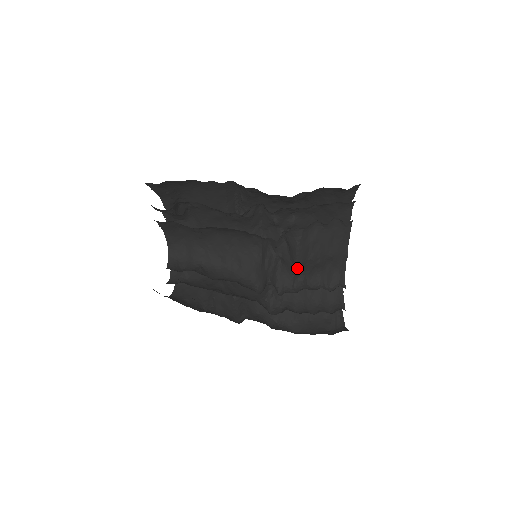
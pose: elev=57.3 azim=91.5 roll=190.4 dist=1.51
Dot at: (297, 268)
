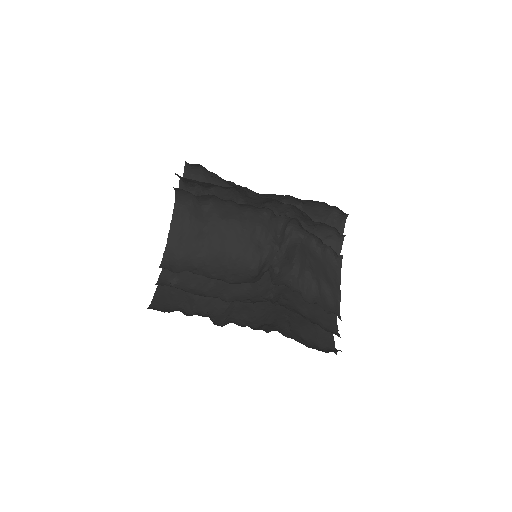
Dot at: (295, 273)
